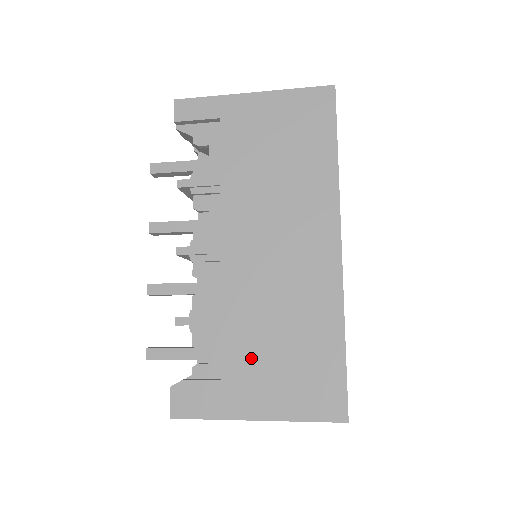
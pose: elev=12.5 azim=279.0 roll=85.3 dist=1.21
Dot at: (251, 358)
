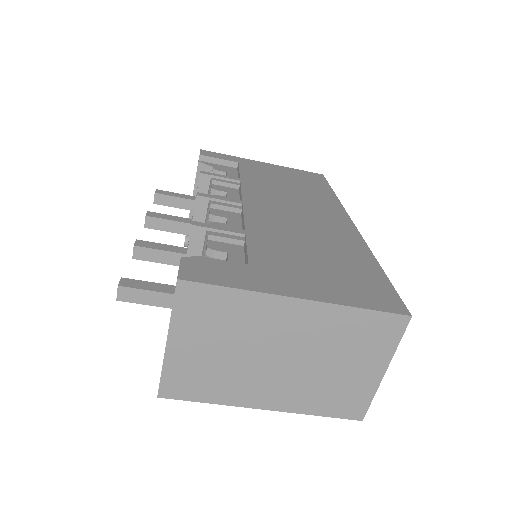
Dot at: (284, 257)
